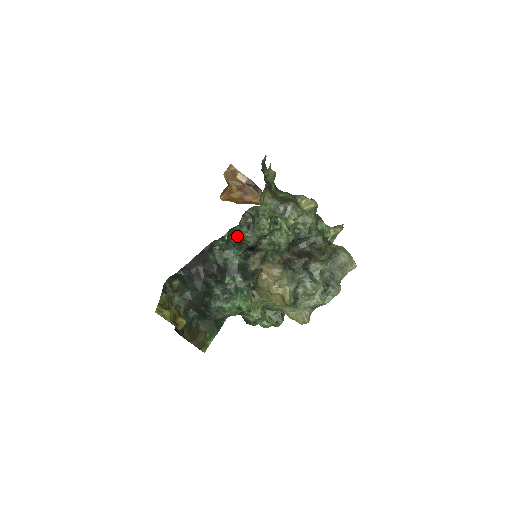
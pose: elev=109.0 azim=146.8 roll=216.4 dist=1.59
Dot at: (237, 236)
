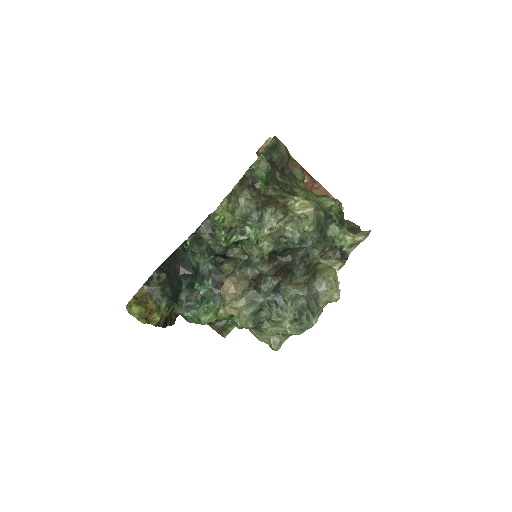
Dot at: occluded
